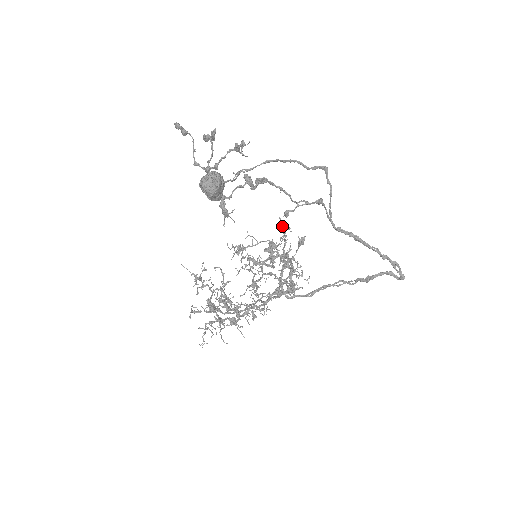
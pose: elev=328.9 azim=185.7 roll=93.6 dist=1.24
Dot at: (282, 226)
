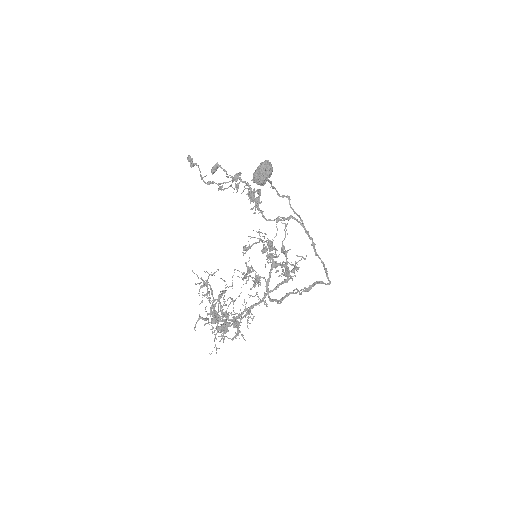
Dot at: (277, 228)
